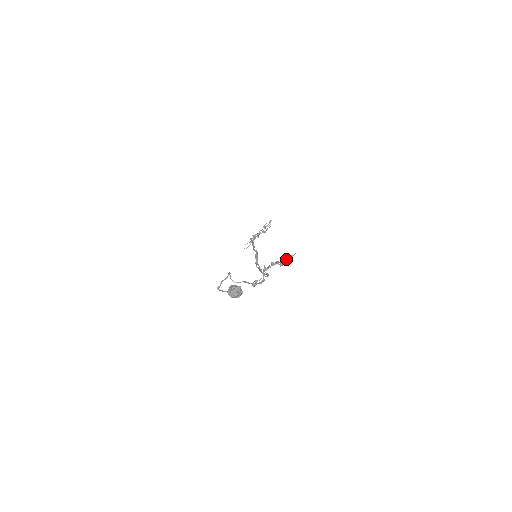
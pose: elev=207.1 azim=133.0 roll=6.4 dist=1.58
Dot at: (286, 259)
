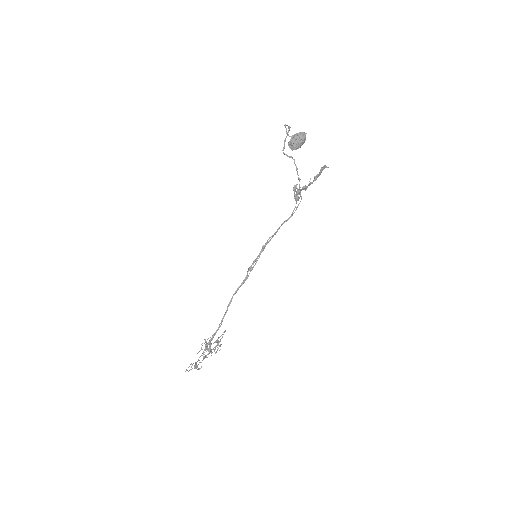
Dot at: (321, 171)
